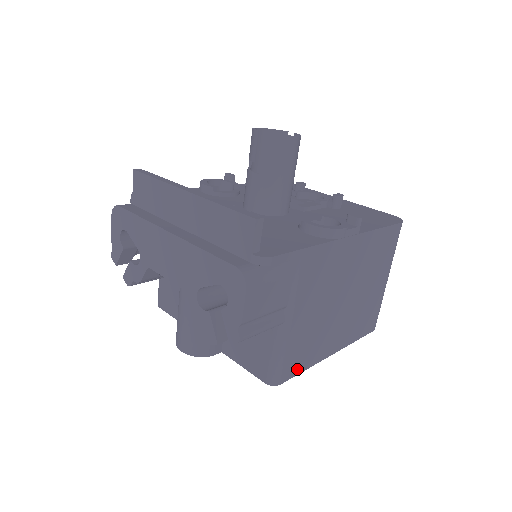
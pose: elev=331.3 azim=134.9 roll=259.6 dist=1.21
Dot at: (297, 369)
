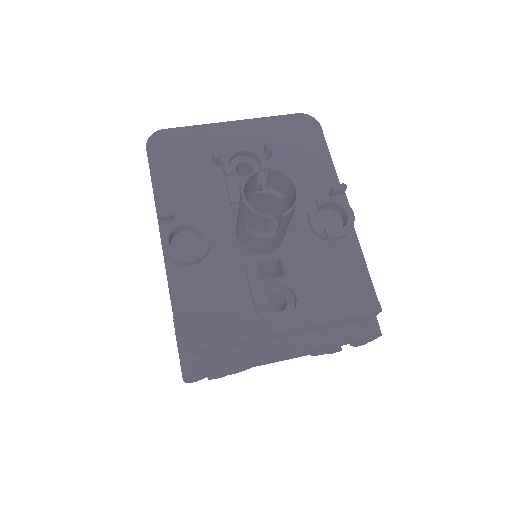
Dot at: occluded
